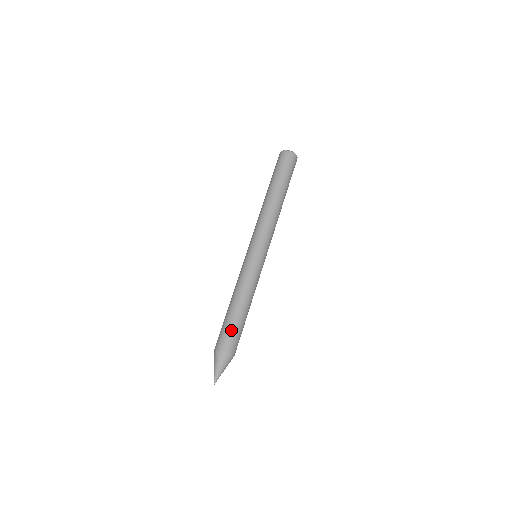
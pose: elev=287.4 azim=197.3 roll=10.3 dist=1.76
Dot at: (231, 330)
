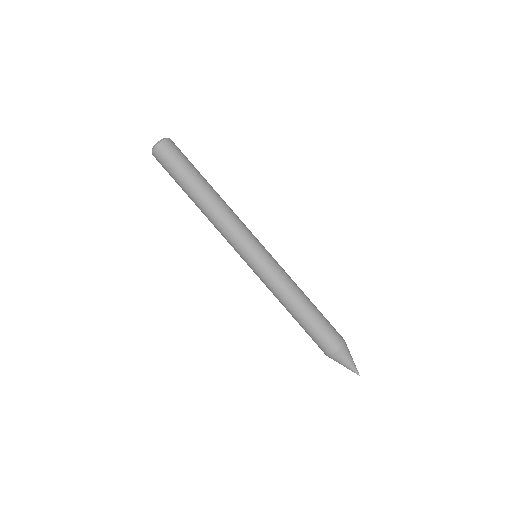
Dot at: (313, 336)
